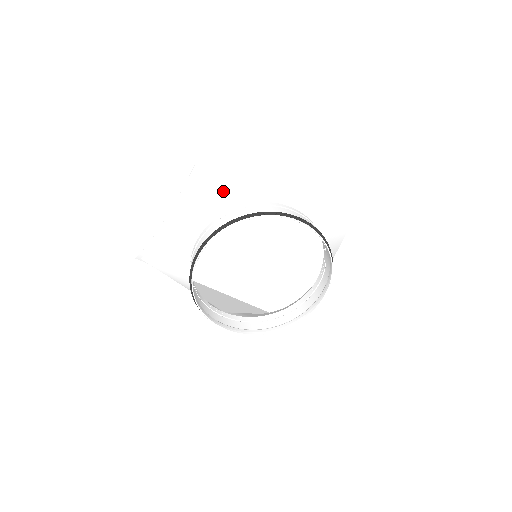
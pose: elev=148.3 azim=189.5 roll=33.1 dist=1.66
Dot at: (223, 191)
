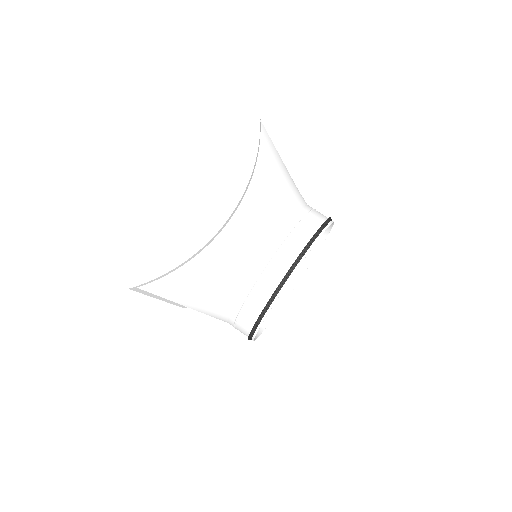
Dot at: (281, 196)
